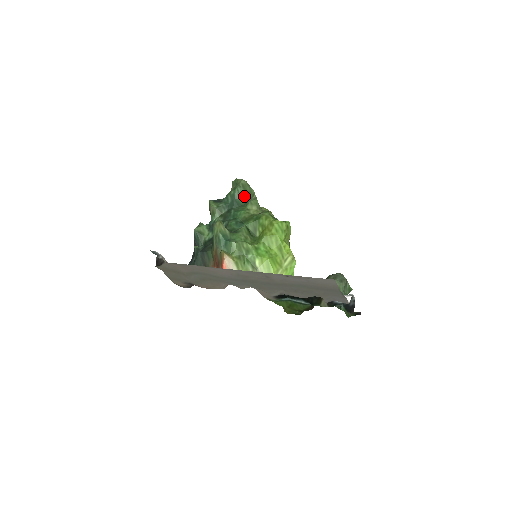
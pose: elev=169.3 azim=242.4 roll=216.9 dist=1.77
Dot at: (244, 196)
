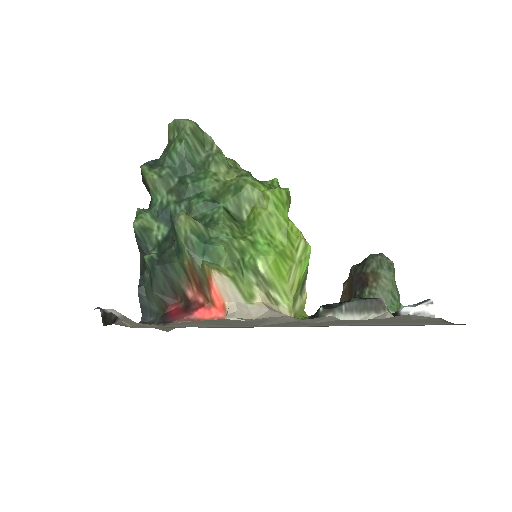
Dot at: (198, 149)
